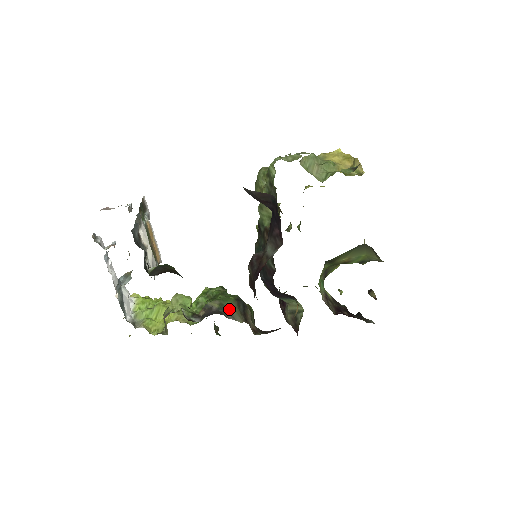
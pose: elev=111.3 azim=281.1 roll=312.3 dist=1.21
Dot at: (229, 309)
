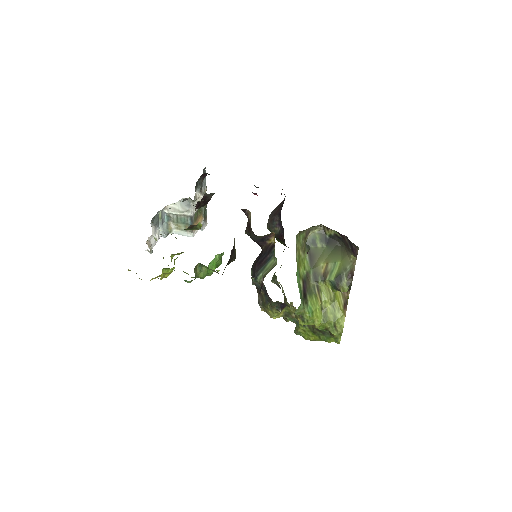
Dot at: occluded
